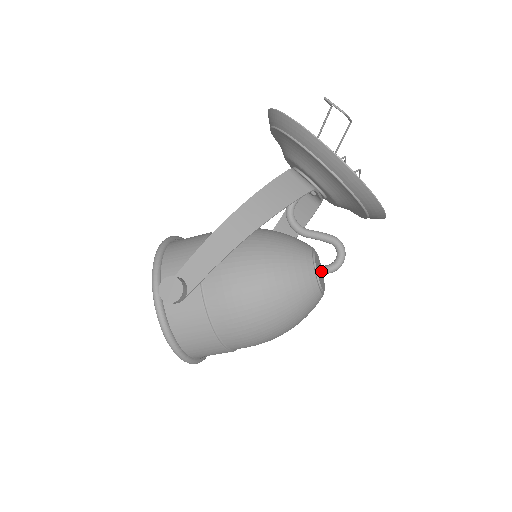
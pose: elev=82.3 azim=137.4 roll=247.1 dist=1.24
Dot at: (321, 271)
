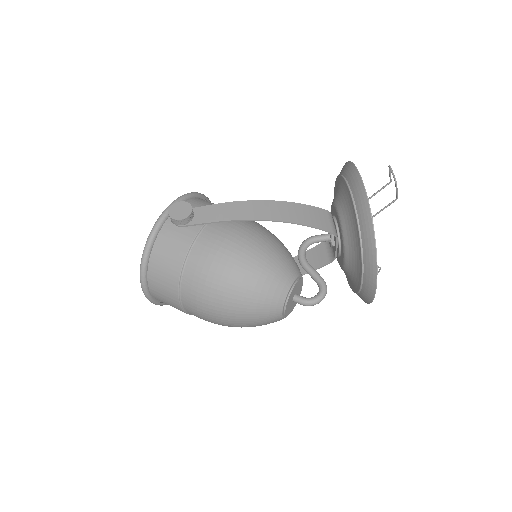
Dot at: (295, 297)
